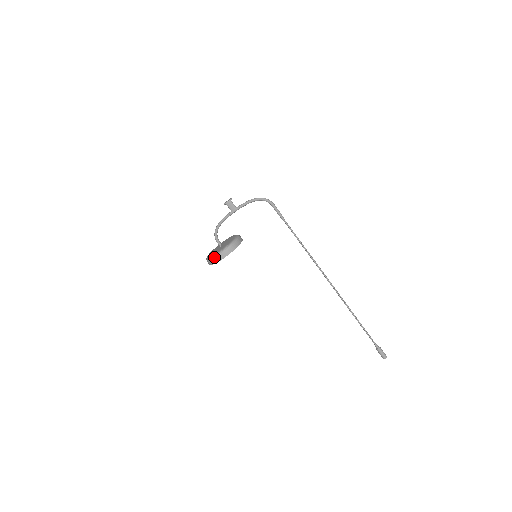
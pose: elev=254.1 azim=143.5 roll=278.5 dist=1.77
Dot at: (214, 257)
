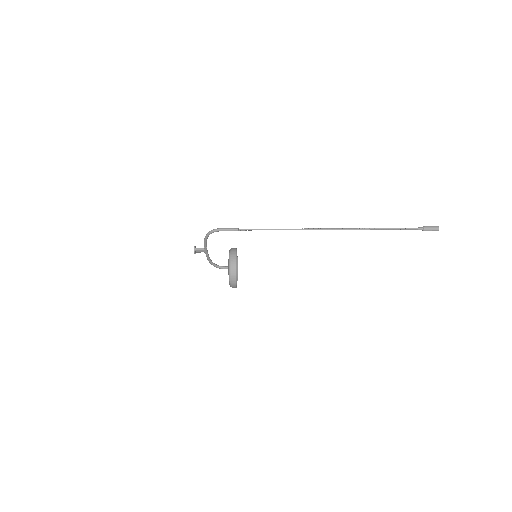
Dot at: occluded
